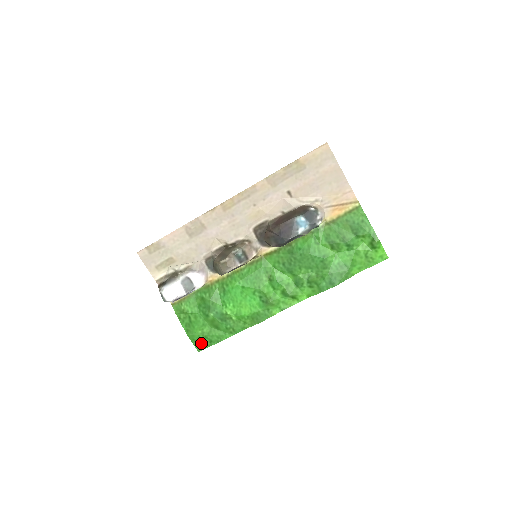
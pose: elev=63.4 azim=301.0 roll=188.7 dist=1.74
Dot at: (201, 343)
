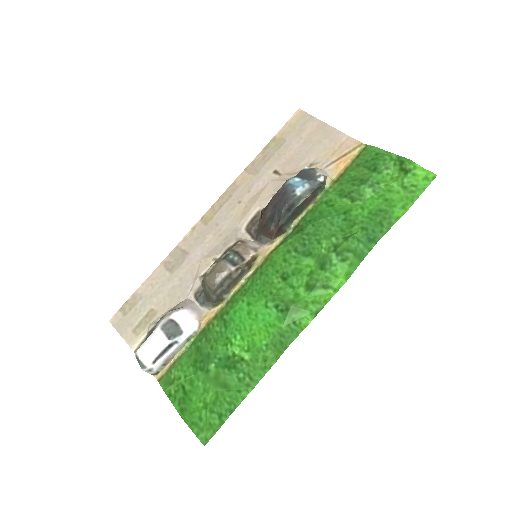
Dot at: (206, 426)
